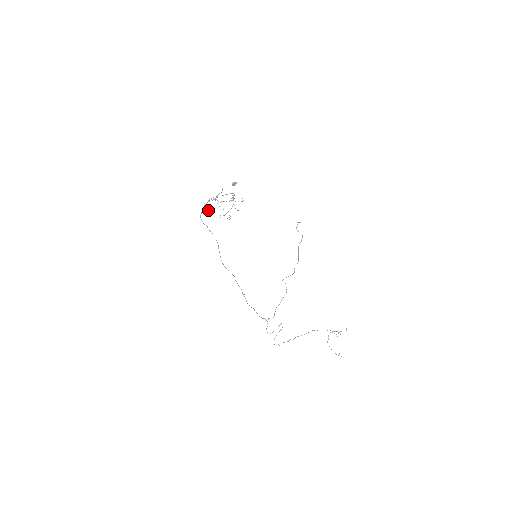
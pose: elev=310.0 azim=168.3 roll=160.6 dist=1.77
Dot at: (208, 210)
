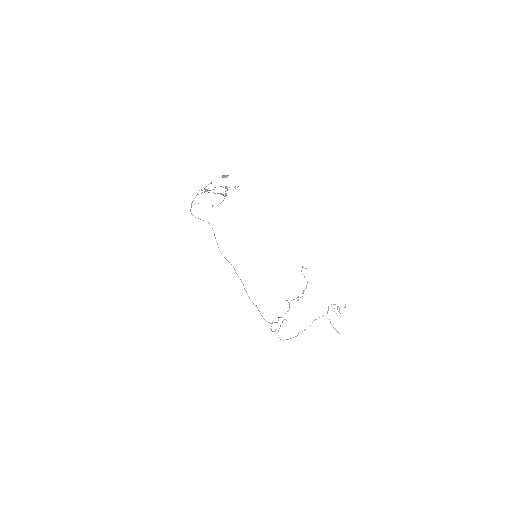
Dot at: (198, 203)
